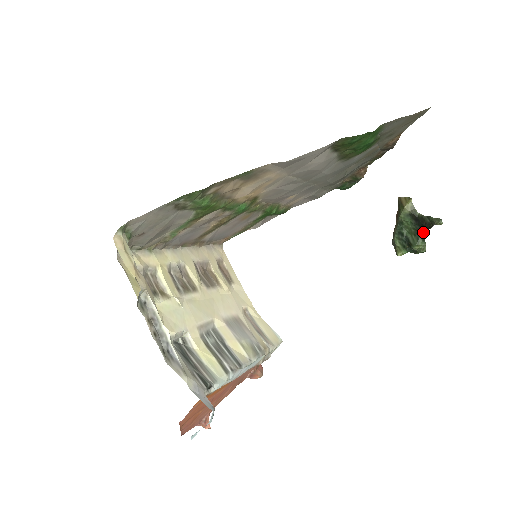
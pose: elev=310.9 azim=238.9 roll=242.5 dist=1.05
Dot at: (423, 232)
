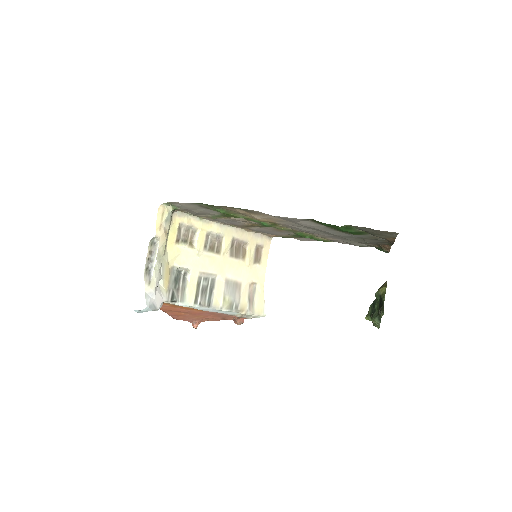
Dot at: (380, 314)
